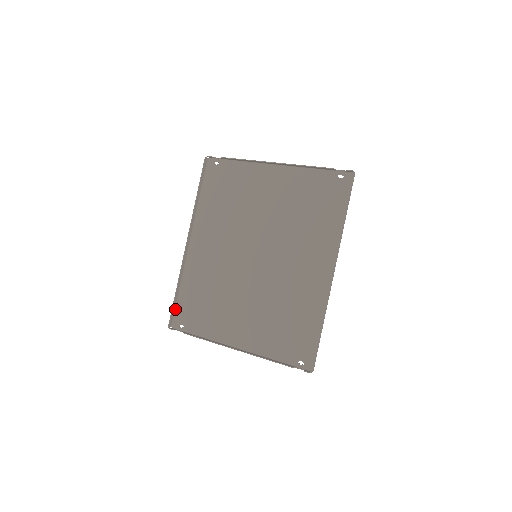
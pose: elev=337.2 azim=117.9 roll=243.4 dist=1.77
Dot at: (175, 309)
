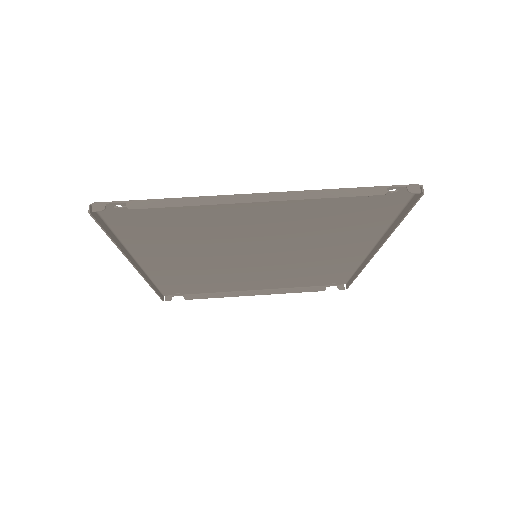
Dot at: (159, 291)
